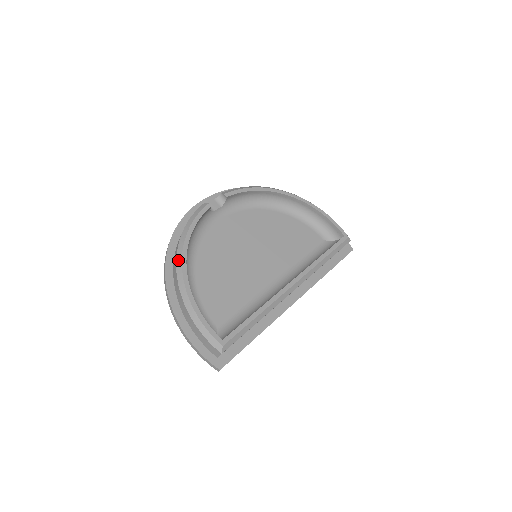
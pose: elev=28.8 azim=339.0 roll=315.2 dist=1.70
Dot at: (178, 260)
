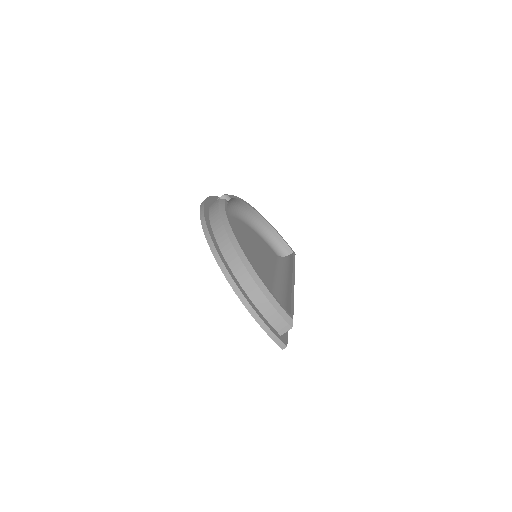
Dot at: (233, 241)
